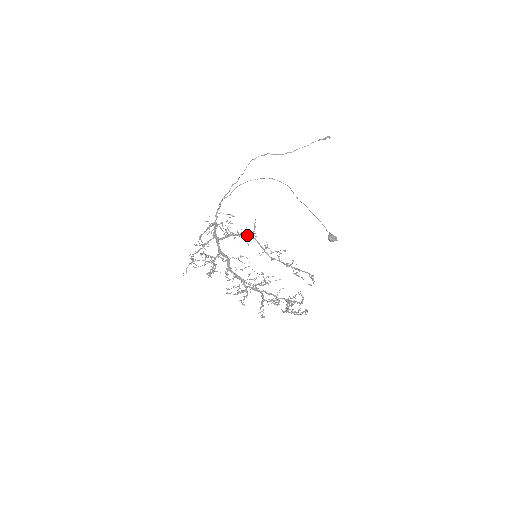
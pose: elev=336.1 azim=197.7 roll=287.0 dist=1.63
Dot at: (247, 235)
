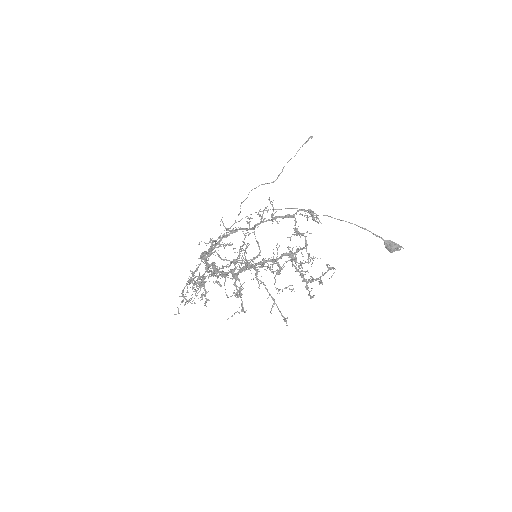
Dot at: (232, 233)
